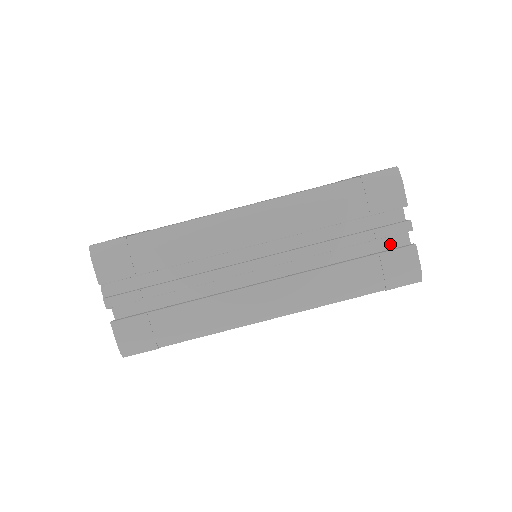
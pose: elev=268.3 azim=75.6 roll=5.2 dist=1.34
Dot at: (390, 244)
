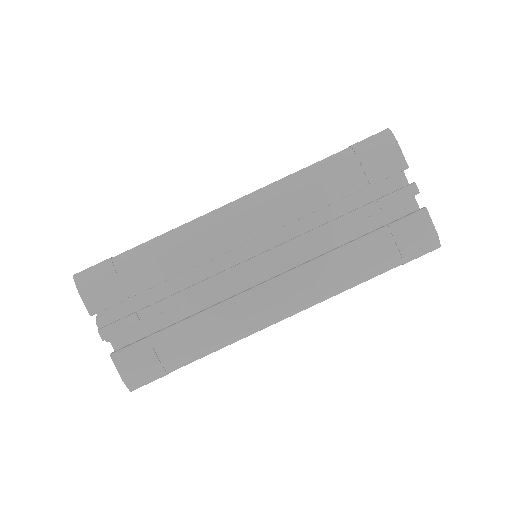
Dot at: (398, 214)
